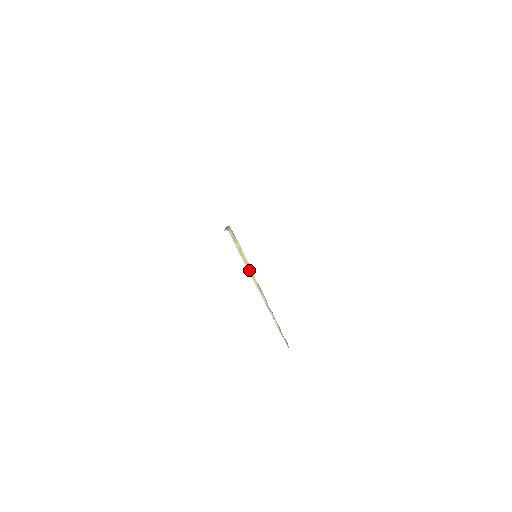
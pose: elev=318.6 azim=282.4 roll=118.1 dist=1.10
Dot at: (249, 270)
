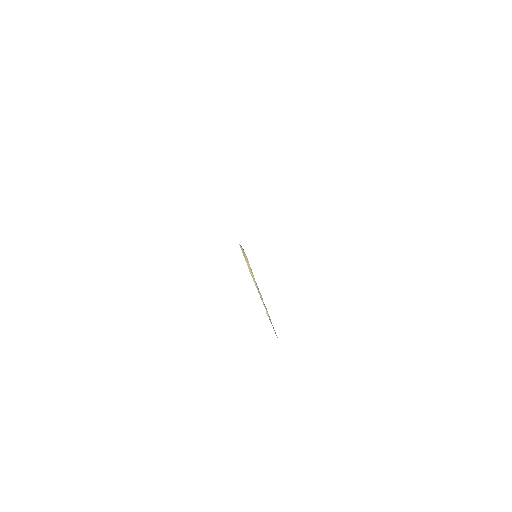
Dot at: (251, 272)
